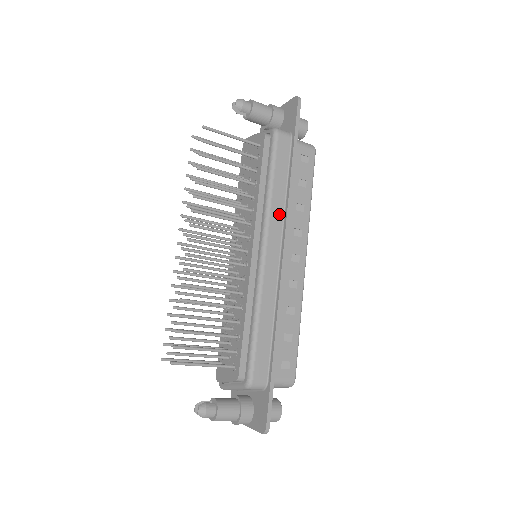
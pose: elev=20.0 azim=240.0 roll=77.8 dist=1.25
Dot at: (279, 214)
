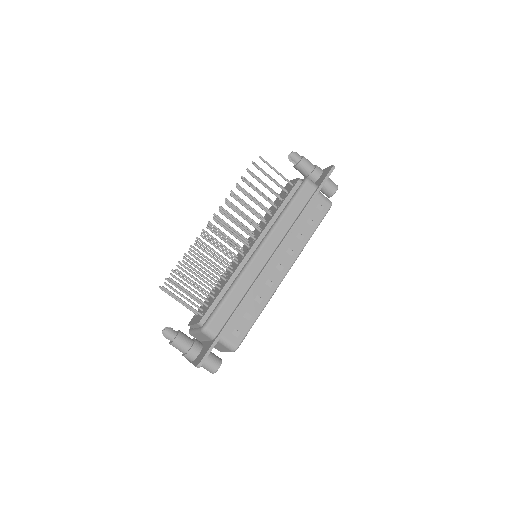
Dot at: (282, 232)
